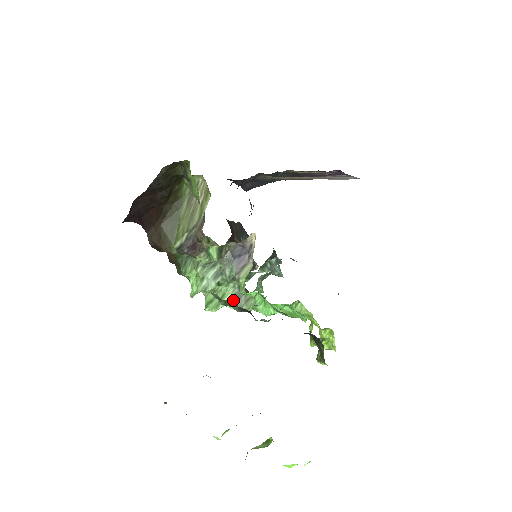
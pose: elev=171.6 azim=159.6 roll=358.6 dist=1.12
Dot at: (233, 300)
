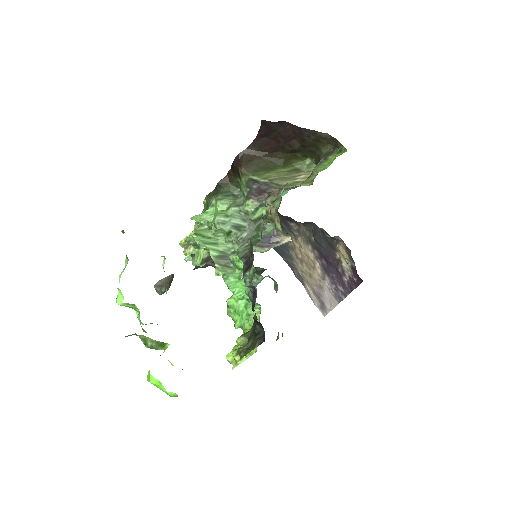
Dot at: occluded
